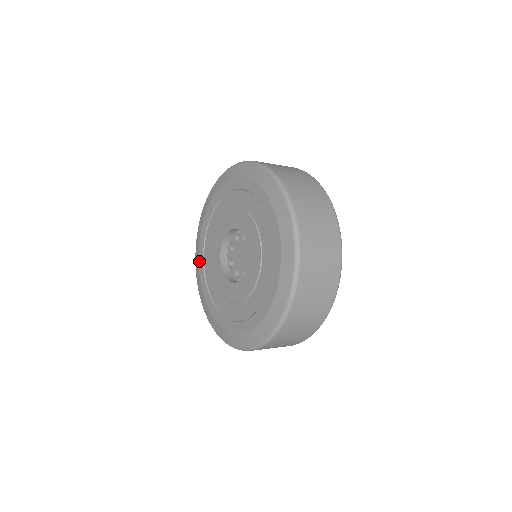
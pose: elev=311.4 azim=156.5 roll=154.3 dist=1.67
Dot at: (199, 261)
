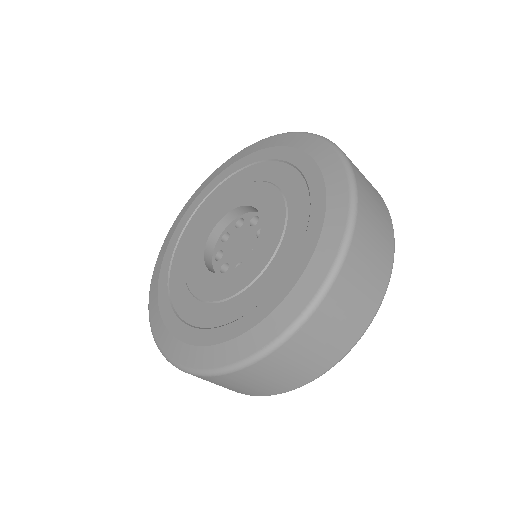
Dot at: (167, 251)
